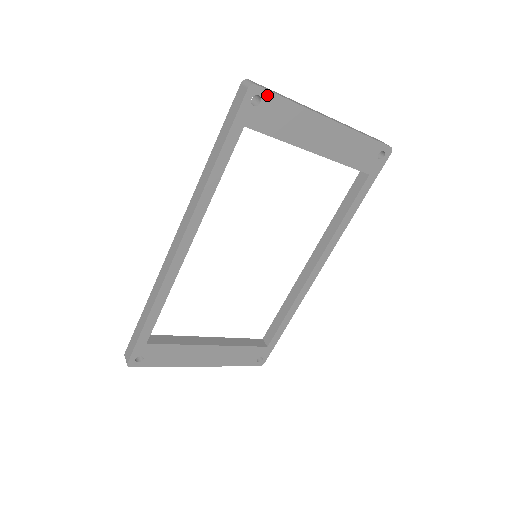
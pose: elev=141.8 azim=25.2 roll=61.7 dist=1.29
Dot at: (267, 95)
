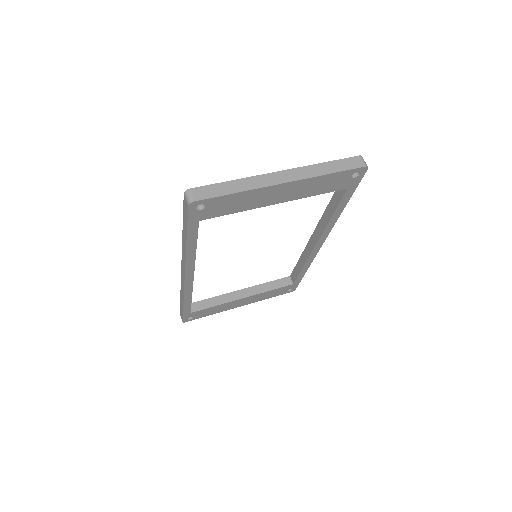
Dot at: (209, 201)
